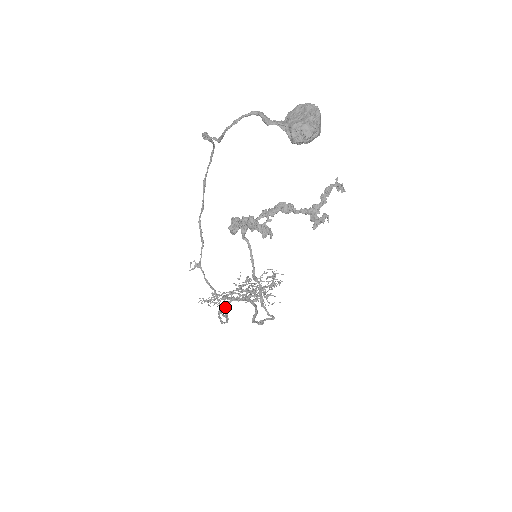
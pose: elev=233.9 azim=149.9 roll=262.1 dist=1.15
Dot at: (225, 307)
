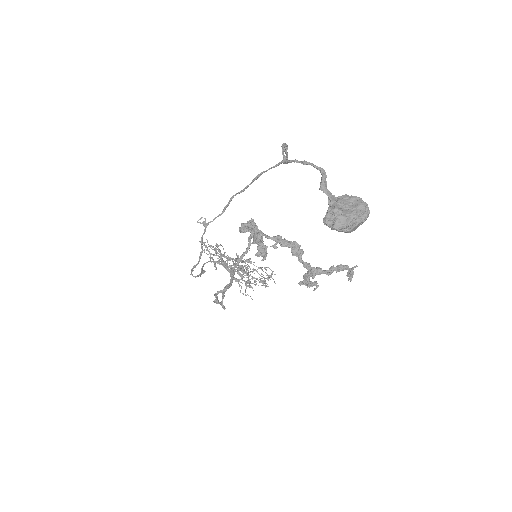
Dot at: (214, 263)
